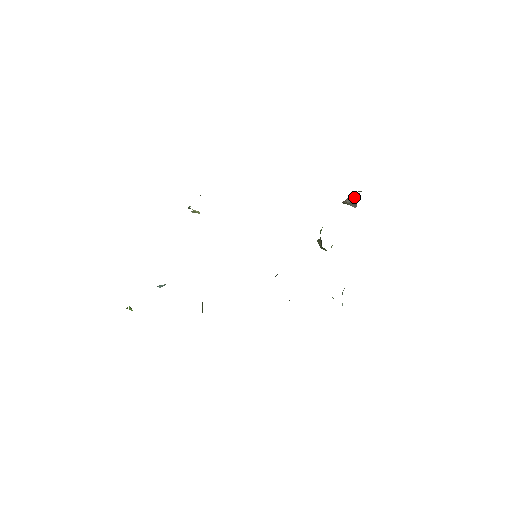
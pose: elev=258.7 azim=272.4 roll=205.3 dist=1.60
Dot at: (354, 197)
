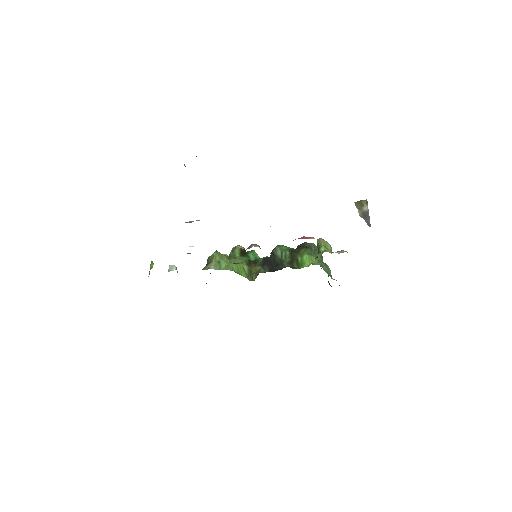
Dot at: (365, 220)
